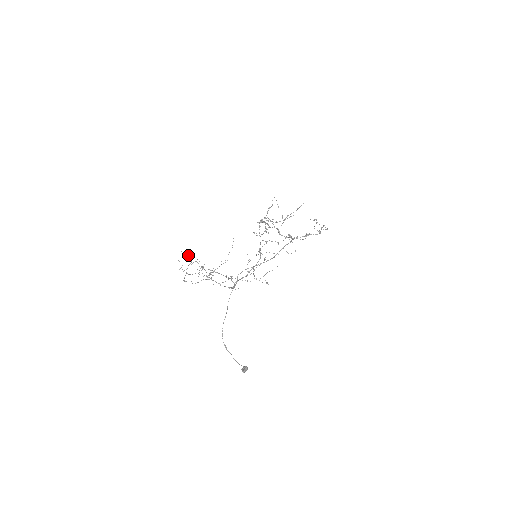
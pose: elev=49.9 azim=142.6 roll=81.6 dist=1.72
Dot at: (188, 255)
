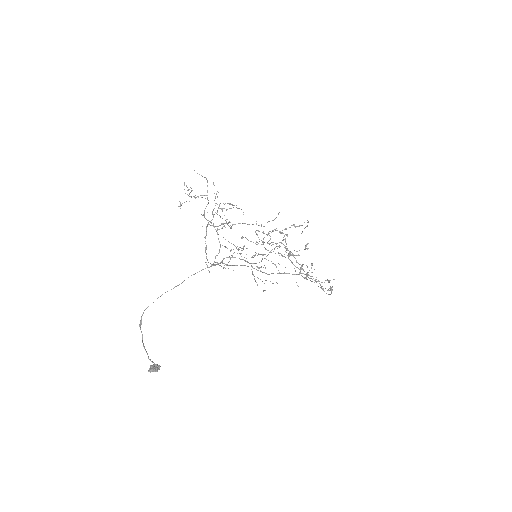
Dot at: occluded
